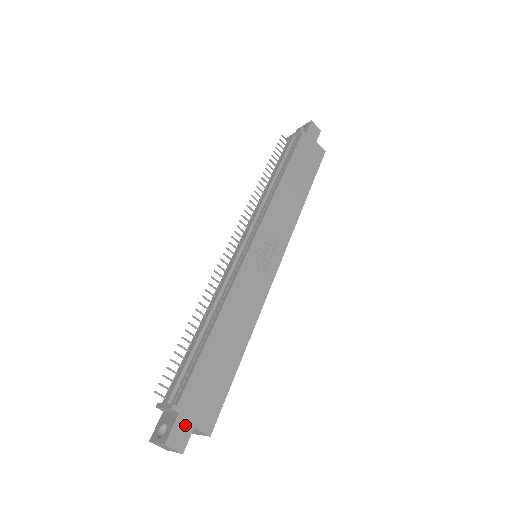
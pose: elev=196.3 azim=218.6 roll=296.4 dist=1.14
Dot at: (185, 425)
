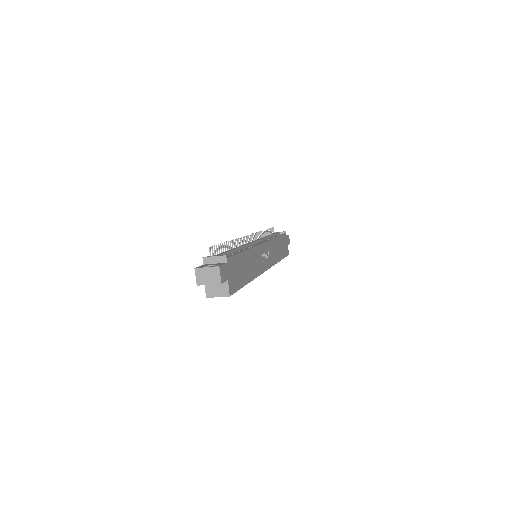
Dot at: (226, 272)
